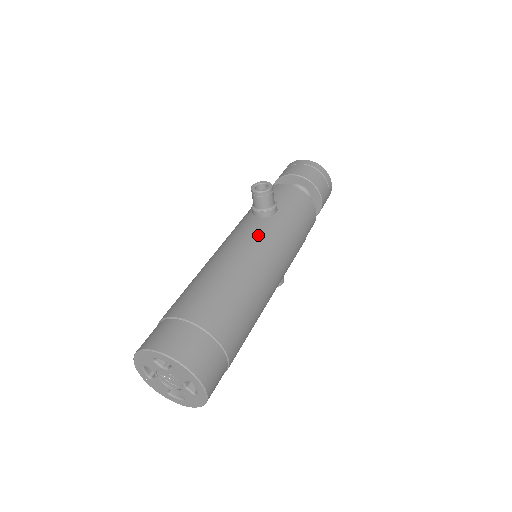
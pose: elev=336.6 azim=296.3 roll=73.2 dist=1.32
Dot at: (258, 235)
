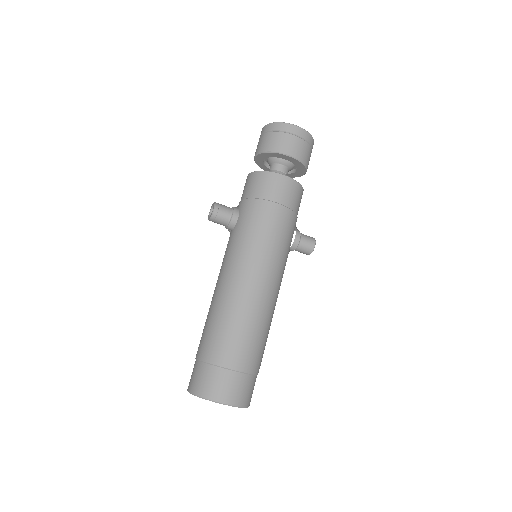
Dot at: (230, 251)
